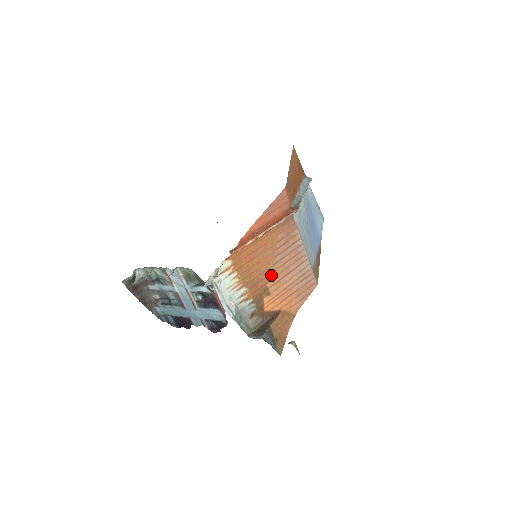
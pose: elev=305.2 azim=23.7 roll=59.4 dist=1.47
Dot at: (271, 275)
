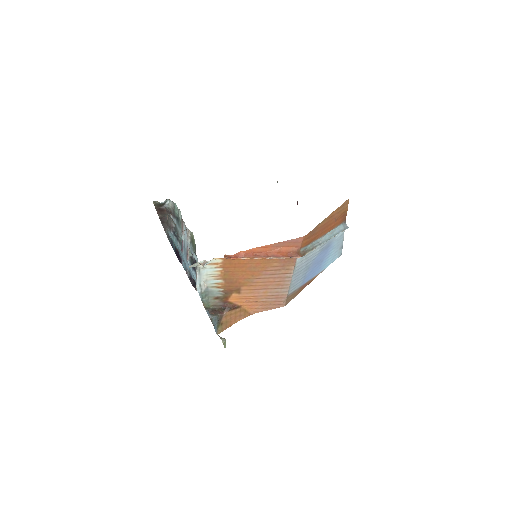
Dot at: (249, 283)
